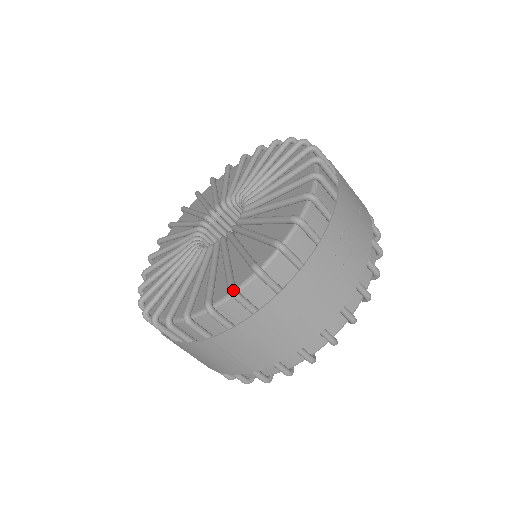
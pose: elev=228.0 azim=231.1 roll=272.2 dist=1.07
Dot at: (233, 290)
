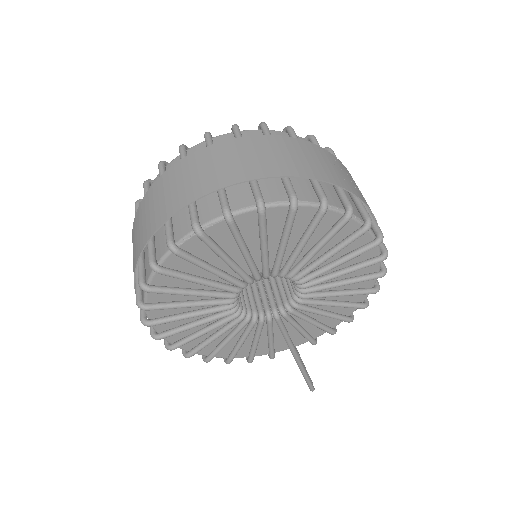
Dot at: (236, 125)
